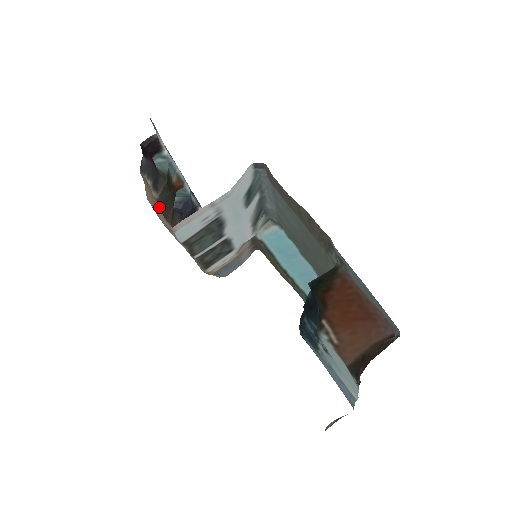
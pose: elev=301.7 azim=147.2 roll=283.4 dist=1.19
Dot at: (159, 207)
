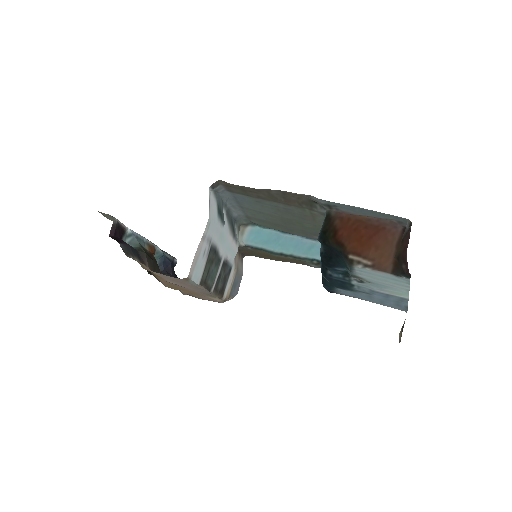
Dot at: occluded
